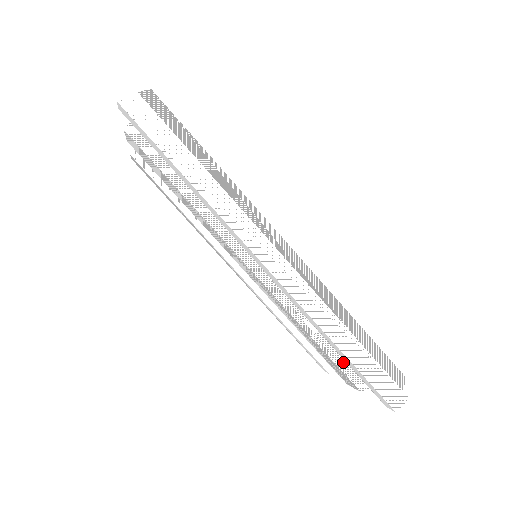
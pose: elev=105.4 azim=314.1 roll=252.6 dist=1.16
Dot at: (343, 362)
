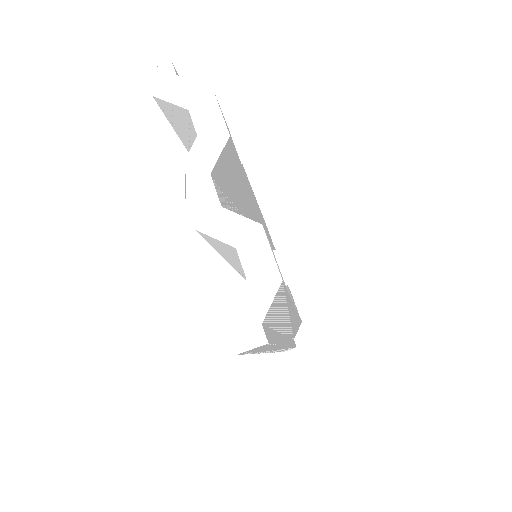
Dot at: occluded
